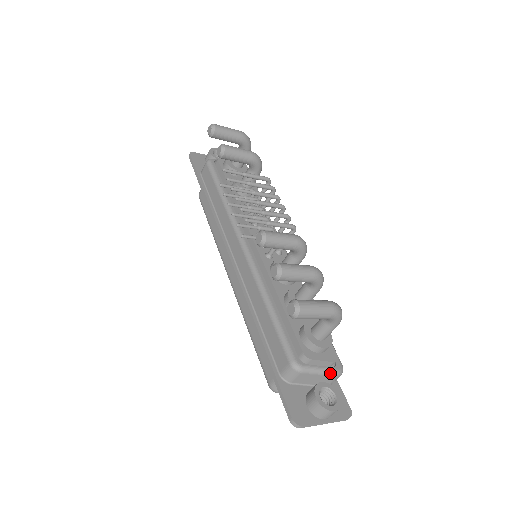
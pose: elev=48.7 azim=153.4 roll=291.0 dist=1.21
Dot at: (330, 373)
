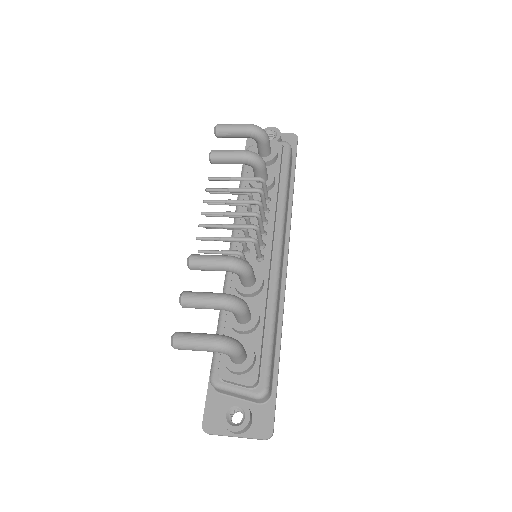
Dot at: (246, 395)
